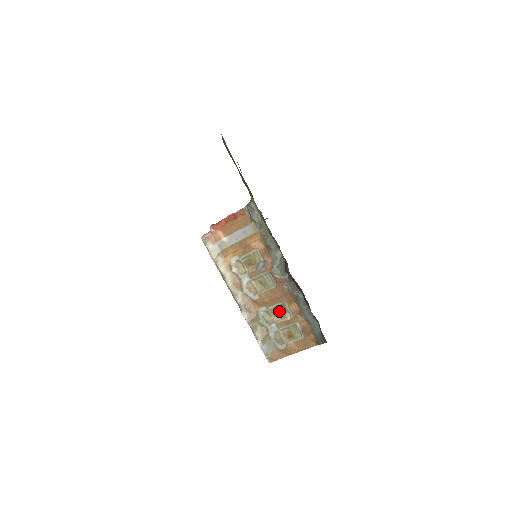
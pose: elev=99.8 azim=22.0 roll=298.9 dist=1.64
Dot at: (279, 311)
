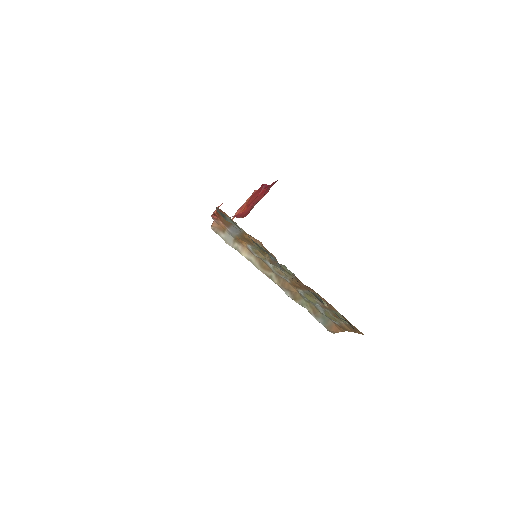
Dot at: (314, 297)
